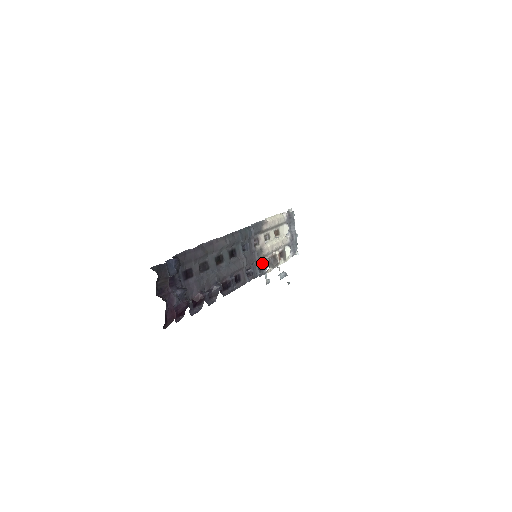
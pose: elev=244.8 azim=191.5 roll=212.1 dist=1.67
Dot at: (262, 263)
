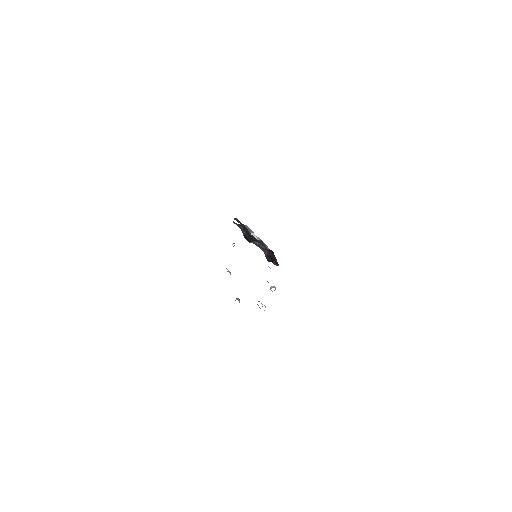
Dot at: occluded
